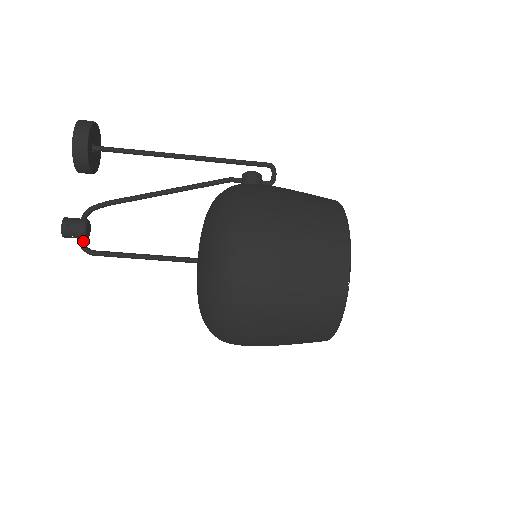
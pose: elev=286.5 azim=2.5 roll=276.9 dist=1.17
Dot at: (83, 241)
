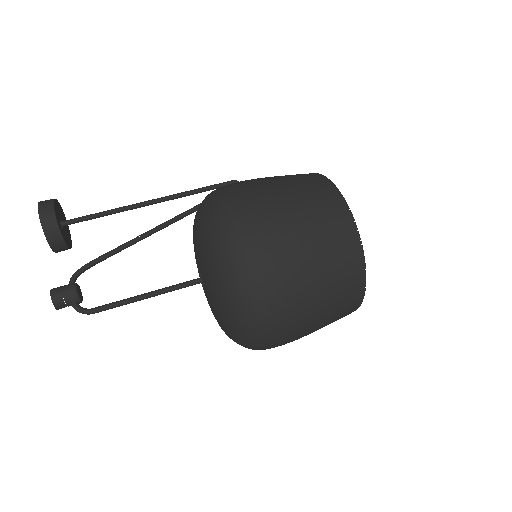
Dot at: (78, 304)
